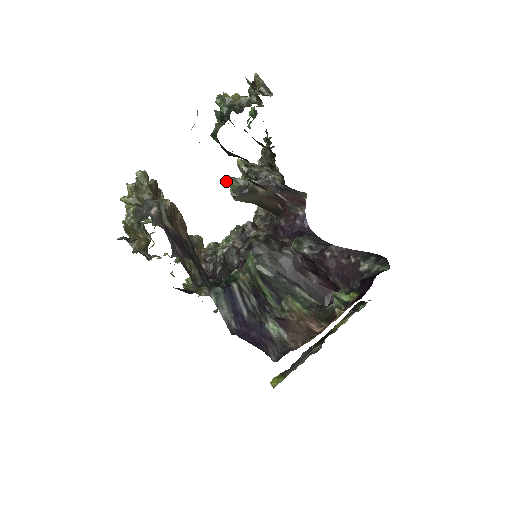
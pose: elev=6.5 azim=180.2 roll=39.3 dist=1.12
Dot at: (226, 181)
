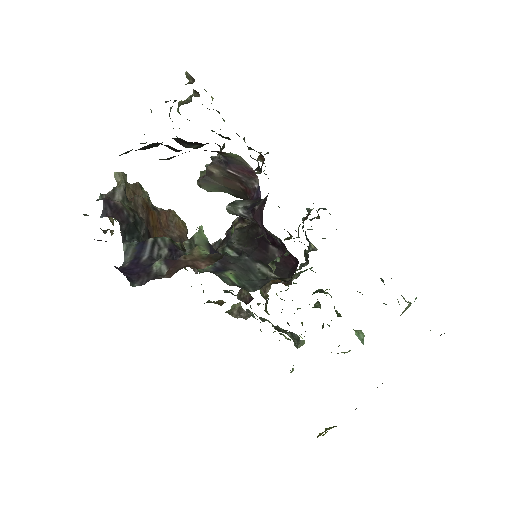
Dot at: occluded
